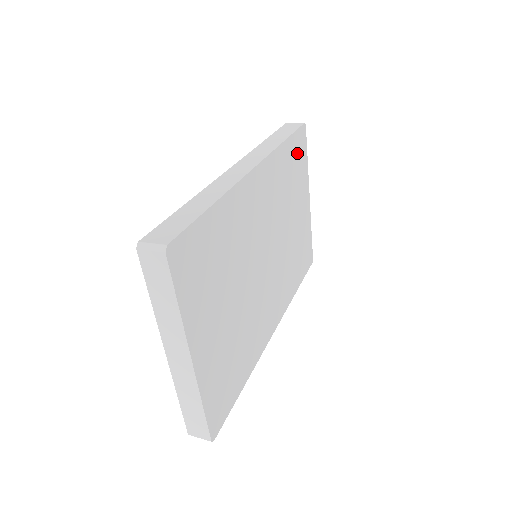
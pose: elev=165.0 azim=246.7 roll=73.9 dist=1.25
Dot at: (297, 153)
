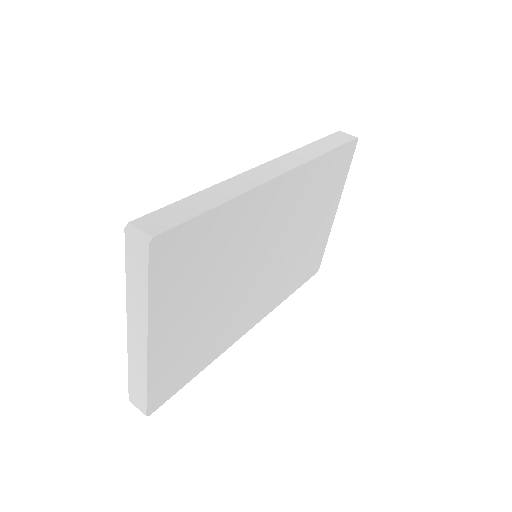
Dot at: (337, 166)
